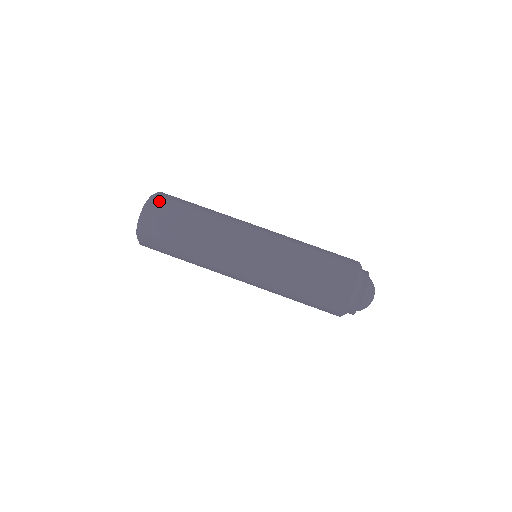
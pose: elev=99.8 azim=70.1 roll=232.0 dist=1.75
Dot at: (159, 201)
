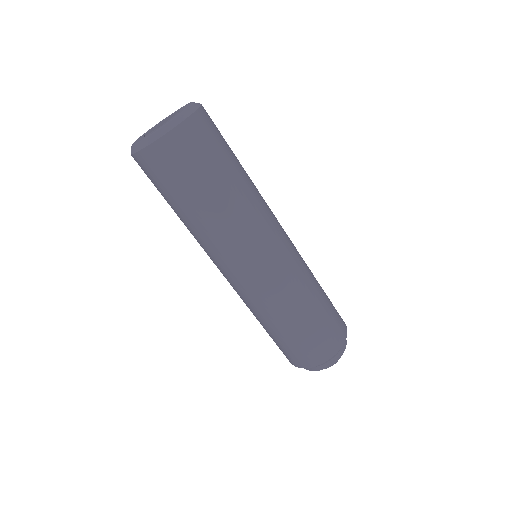
Dot at: (170, 148)
